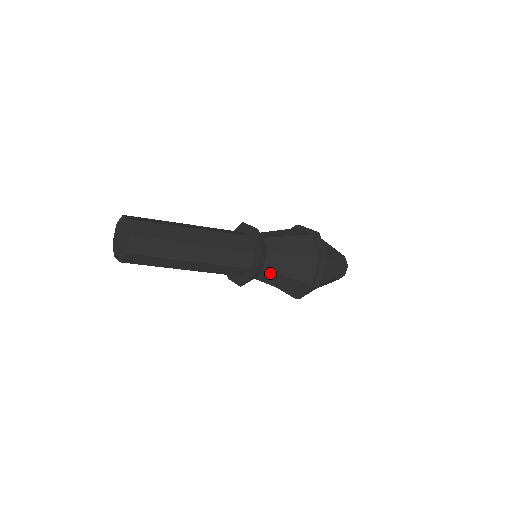
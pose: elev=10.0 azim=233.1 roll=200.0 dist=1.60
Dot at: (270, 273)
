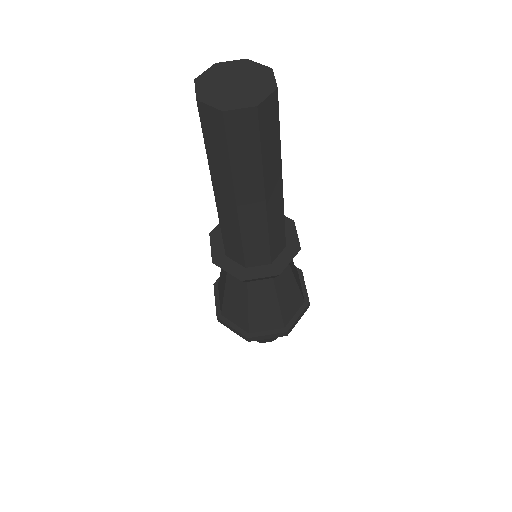
Dot at: (289, 268)
